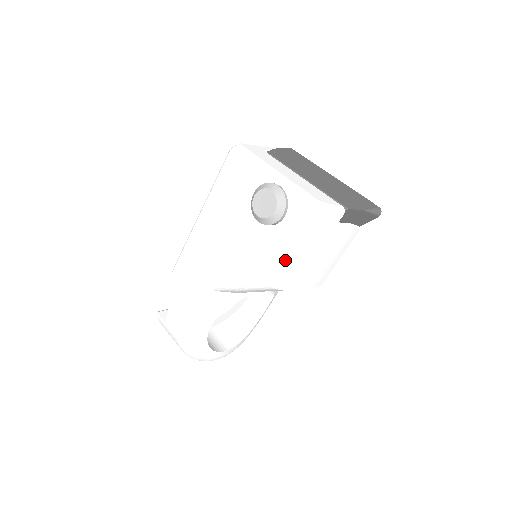
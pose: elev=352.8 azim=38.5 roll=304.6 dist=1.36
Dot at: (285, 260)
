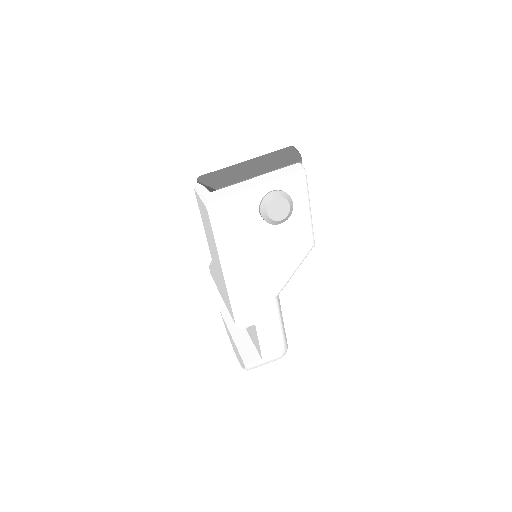
Dot at: (310, 223)
